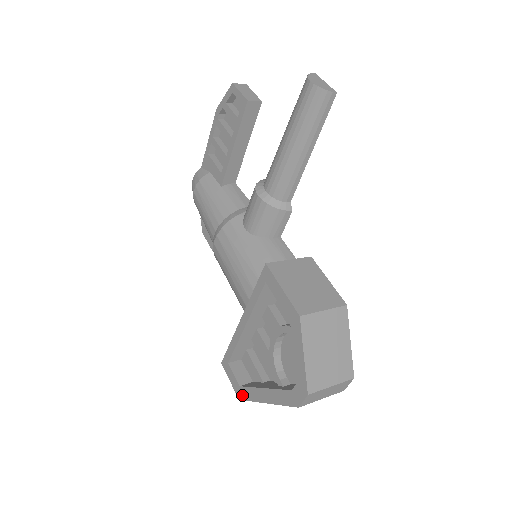
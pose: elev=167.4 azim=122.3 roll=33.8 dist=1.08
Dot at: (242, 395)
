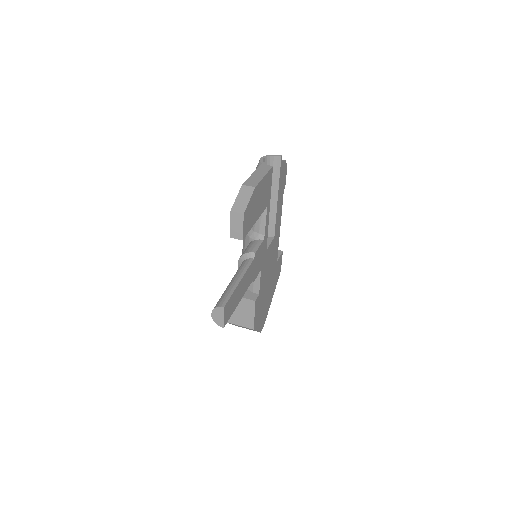
Dot at: occluded
